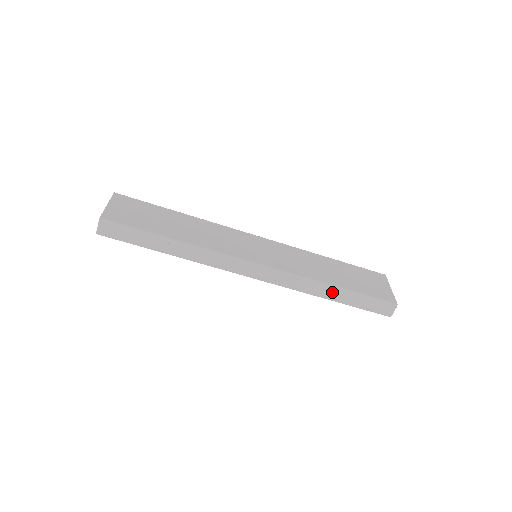
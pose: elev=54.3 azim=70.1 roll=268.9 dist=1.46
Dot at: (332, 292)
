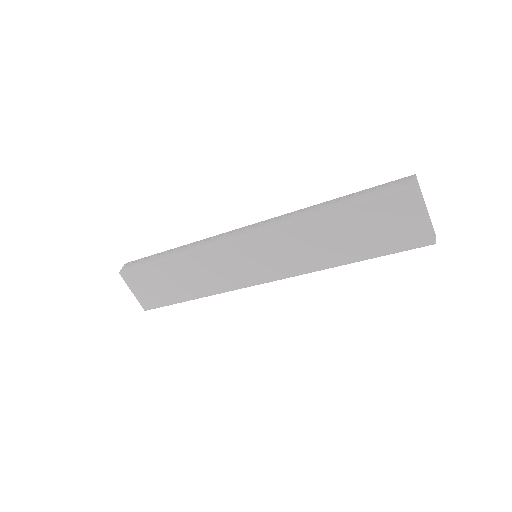
Dot at: occluded
